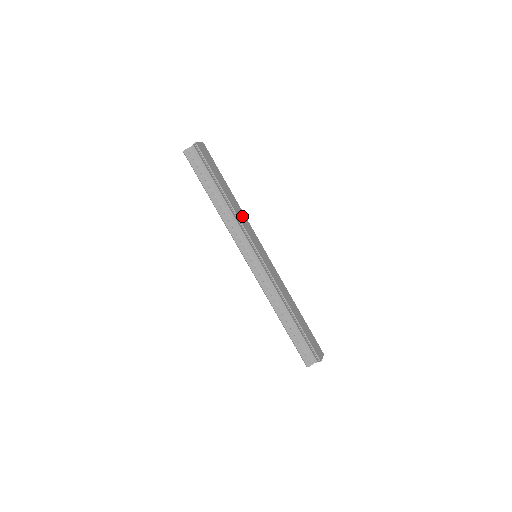
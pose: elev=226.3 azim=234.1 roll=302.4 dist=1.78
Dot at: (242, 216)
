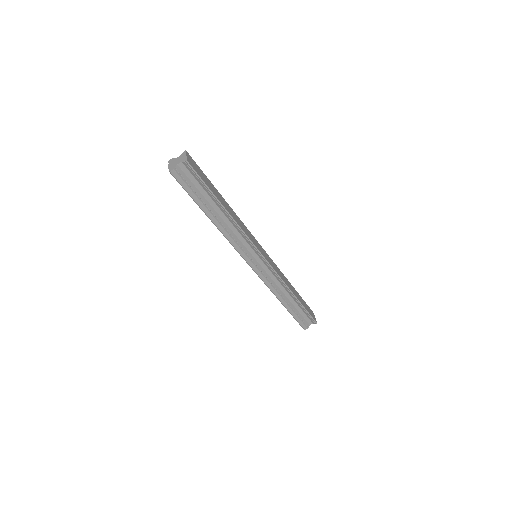
Dot at: (241, 223)
